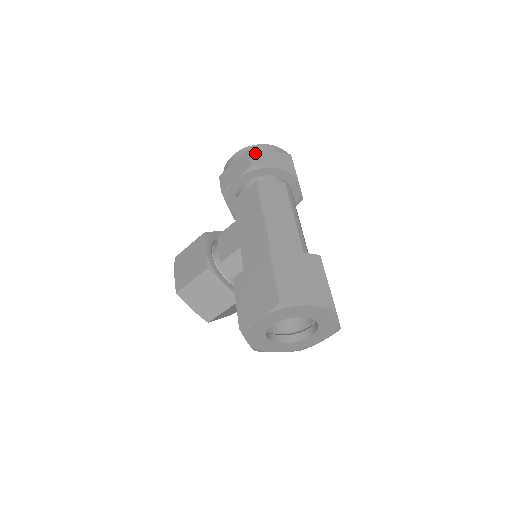
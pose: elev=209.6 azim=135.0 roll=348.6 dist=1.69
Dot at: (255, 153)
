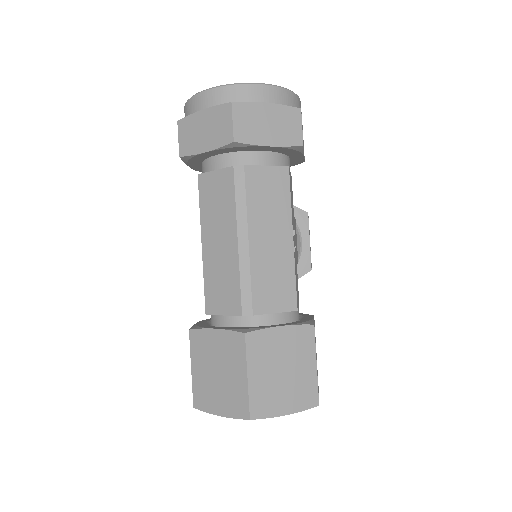
Dot at: (184, 126)
